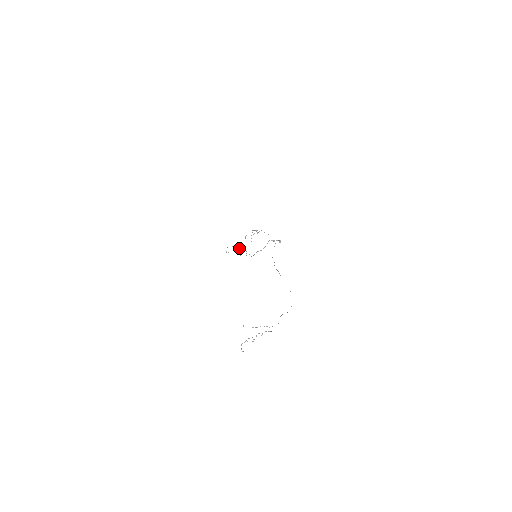
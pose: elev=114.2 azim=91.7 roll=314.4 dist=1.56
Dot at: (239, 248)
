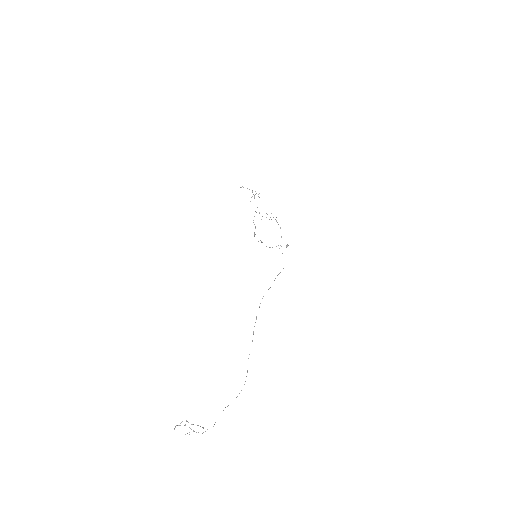
Dot at: occluded
